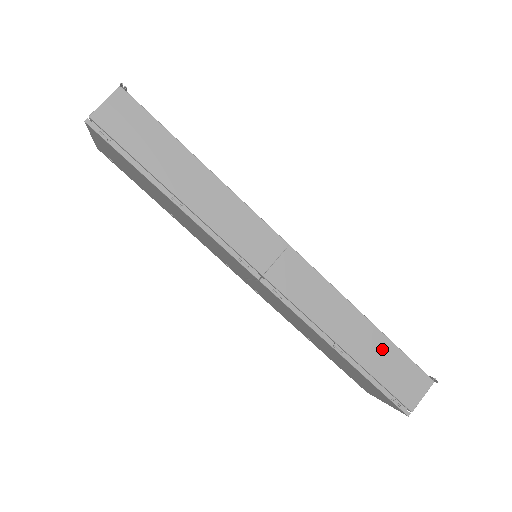
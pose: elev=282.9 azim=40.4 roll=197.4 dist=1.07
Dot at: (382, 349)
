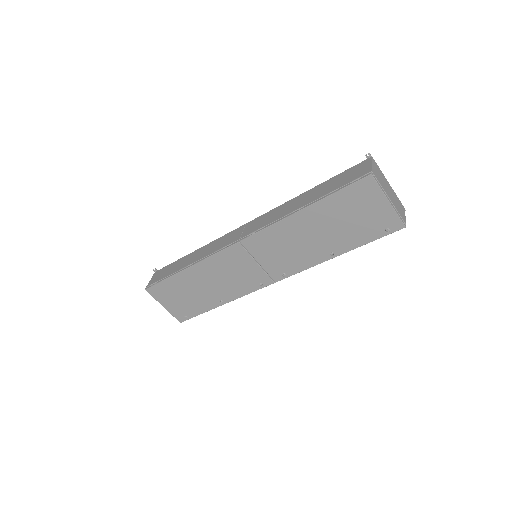
Dot at: (325, 186)
